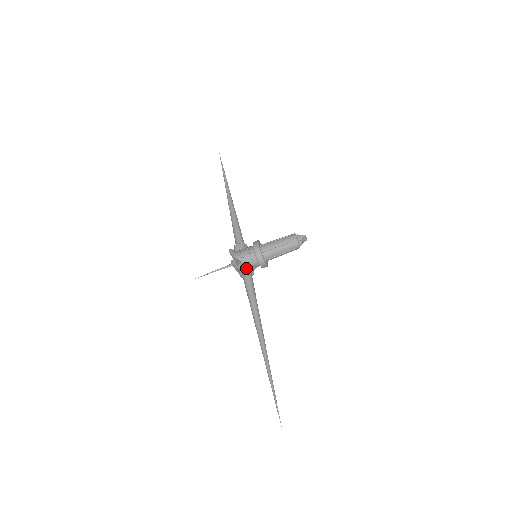
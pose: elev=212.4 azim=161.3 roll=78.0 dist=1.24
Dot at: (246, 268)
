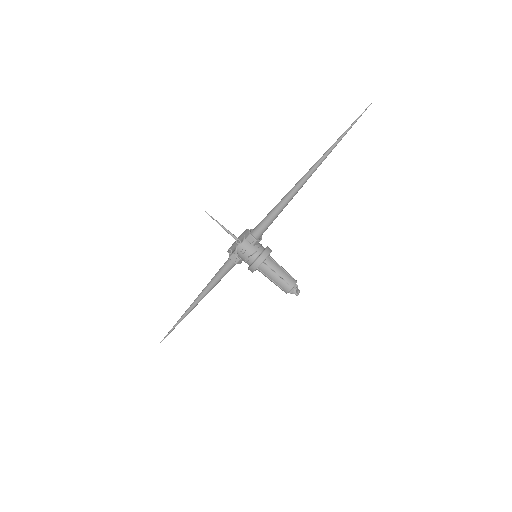
Dot at: (235, 262)
